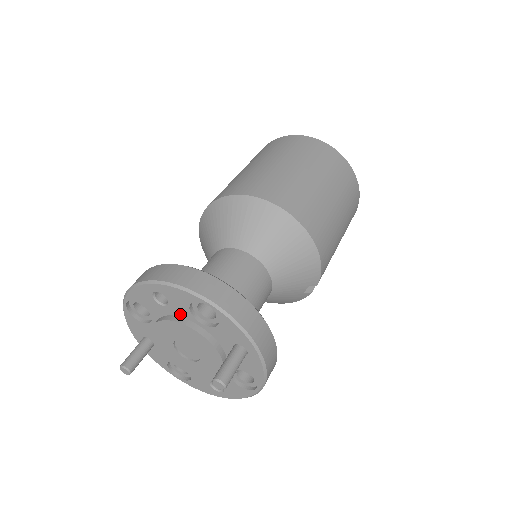
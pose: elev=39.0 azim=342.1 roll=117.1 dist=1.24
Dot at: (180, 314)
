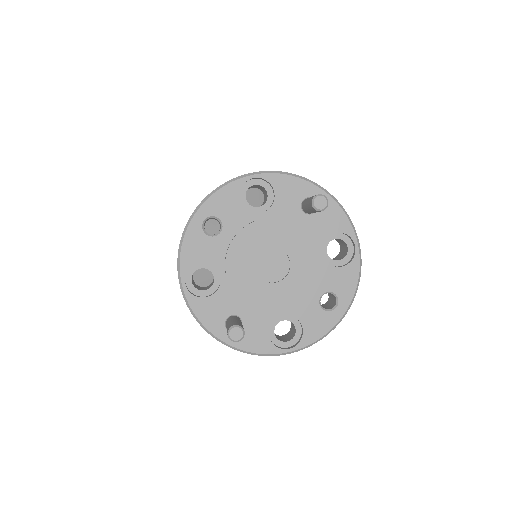
Dot at: (239, 225)
